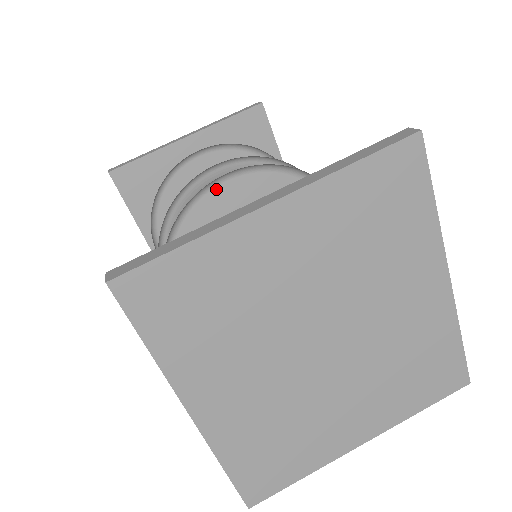
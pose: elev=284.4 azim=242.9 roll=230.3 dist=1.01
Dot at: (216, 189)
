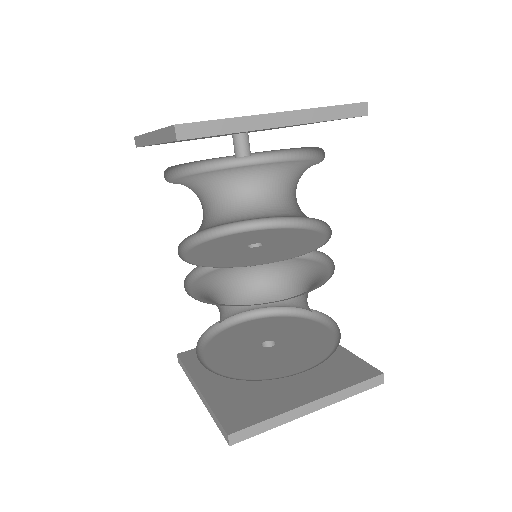
Dot at: (223, 237)
